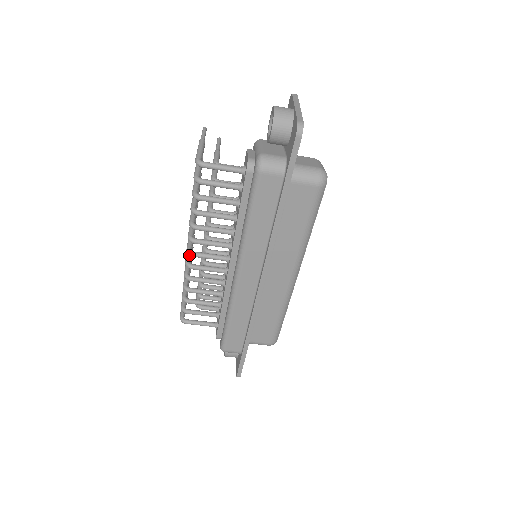
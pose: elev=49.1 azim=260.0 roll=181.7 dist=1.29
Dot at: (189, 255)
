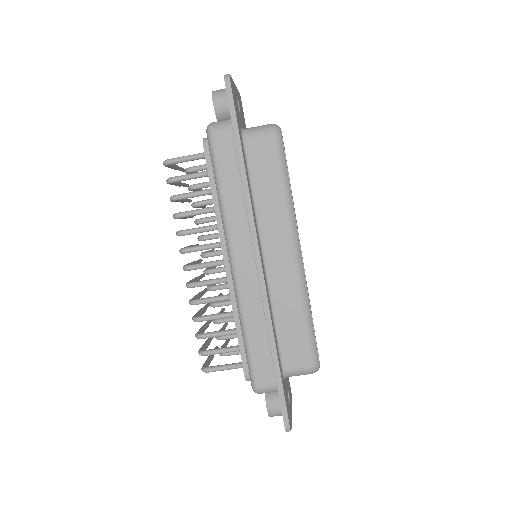
Dot at: (190, 281)
